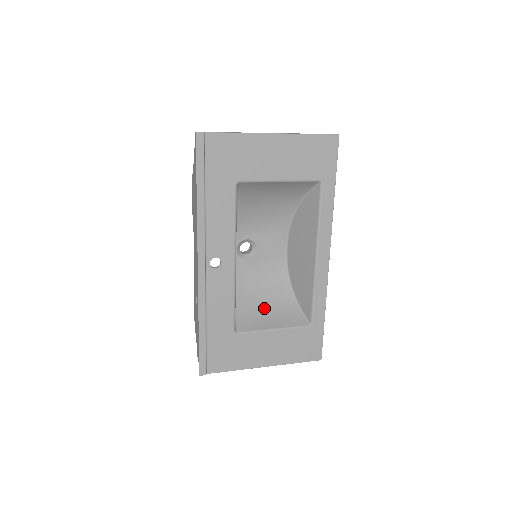
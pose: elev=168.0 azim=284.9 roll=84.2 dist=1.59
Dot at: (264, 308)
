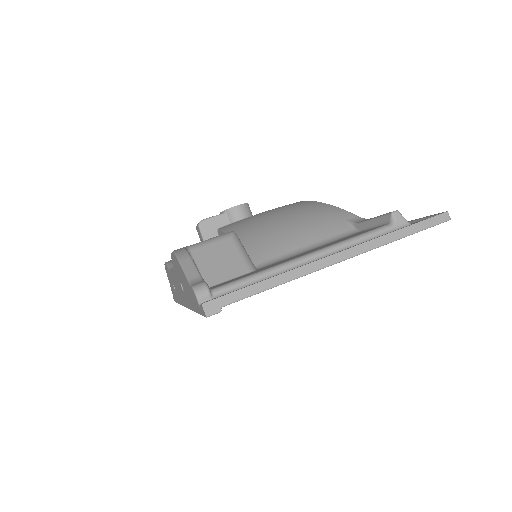
Dot at: occluded
